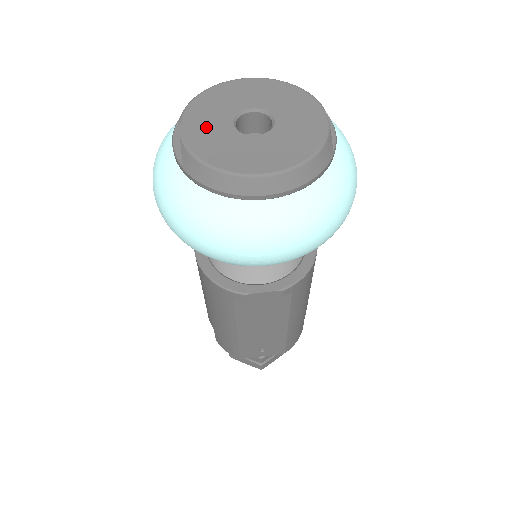
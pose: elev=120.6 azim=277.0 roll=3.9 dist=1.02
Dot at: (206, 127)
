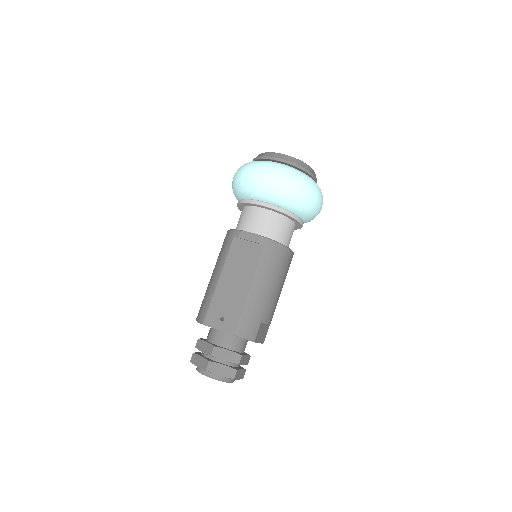
Dot at: occluded
